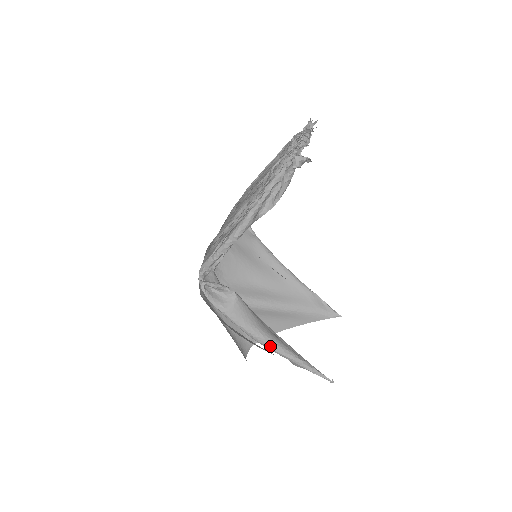
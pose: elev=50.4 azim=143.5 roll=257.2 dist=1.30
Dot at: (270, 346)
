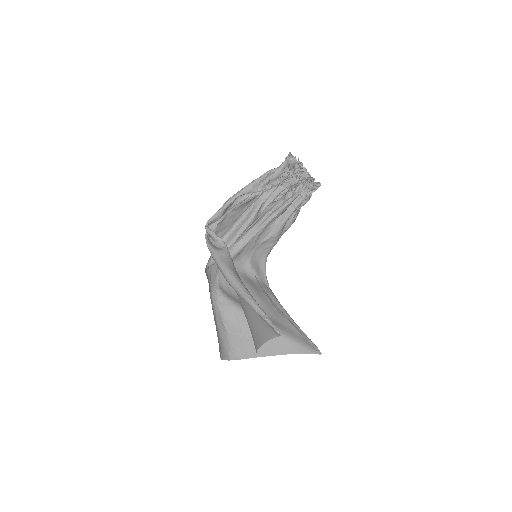
Dot at: (237, 285)
